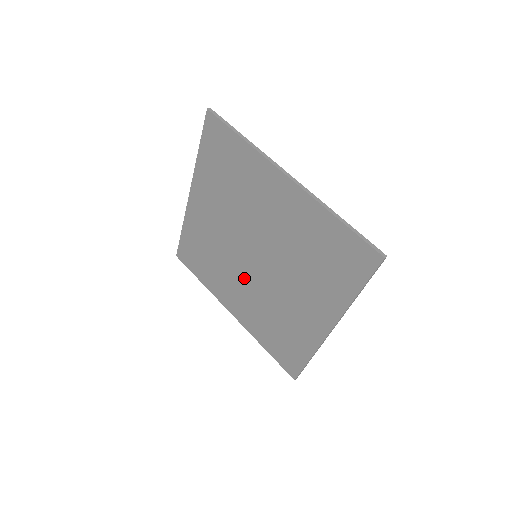
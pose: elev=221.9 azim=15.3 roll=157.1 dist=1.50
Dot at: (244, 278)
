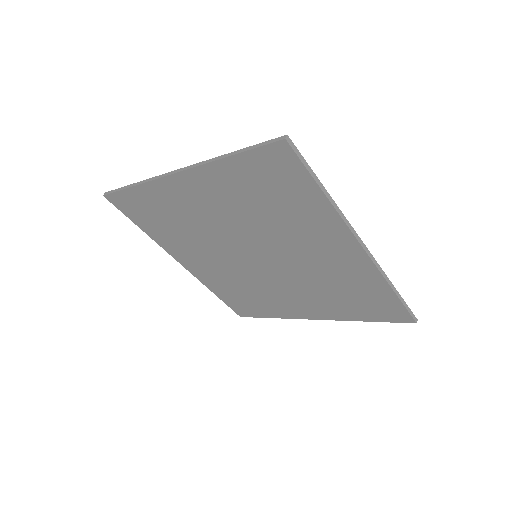
Dot at: (277, 282)
